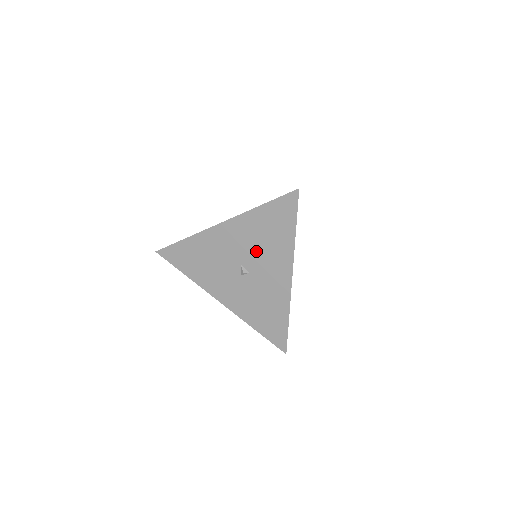
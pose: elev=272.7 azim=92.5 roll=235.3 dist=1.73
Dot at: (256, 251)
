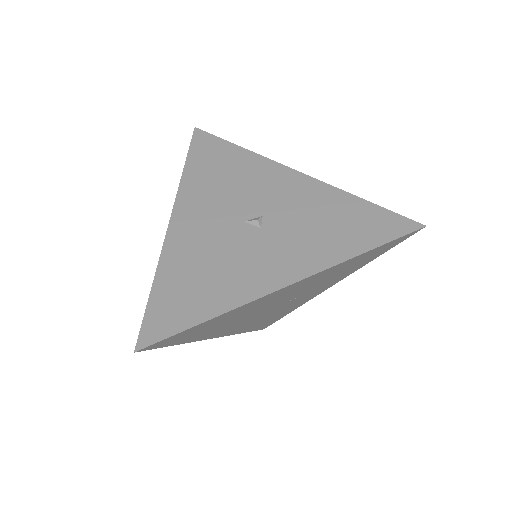
Dot at: (237, 195)
